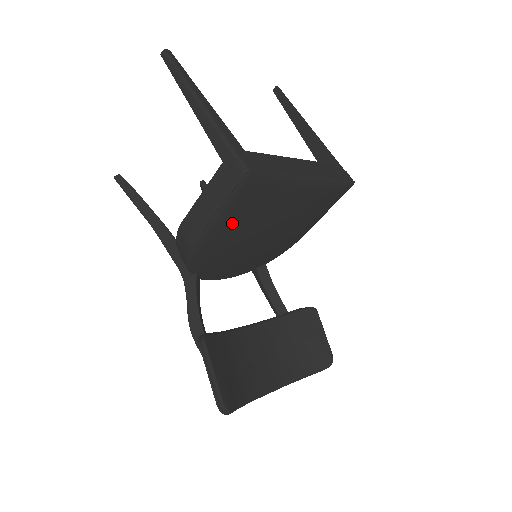
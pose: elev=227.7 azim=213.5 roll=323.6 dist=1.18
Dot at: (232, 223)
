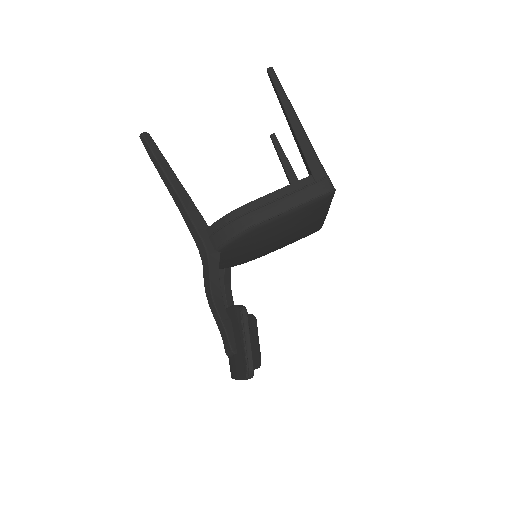
Dot at: (287, 222)
